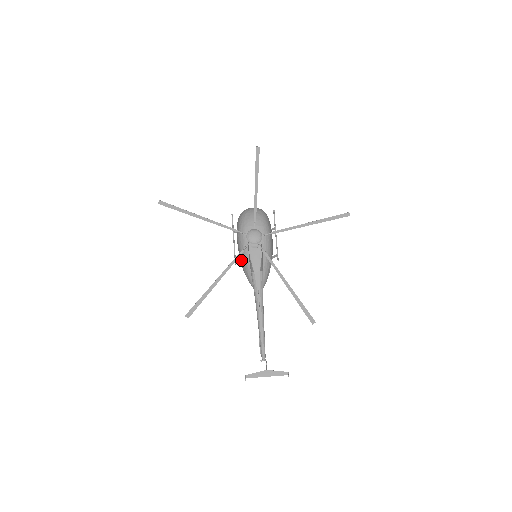
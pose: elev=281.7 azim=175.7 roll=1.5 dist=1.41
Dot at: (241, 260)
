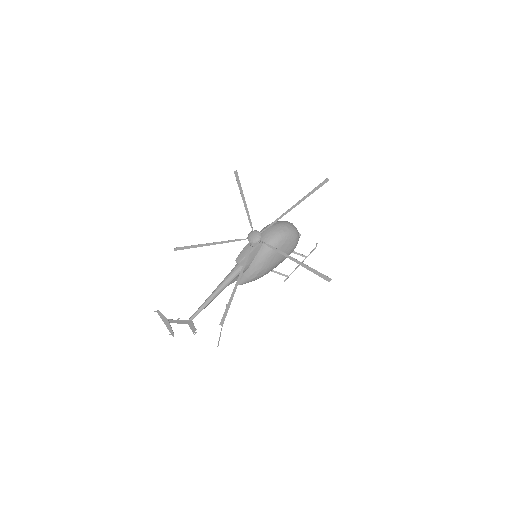
Dot at: occluded
